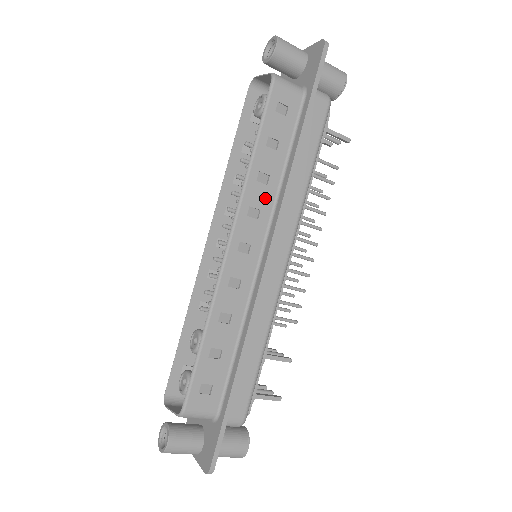
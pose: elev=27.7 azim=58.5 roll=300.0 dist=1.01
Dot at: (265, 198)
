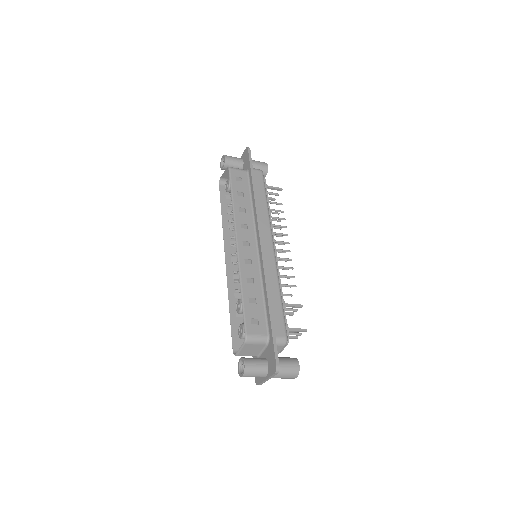
Dot at: (247, 219)
